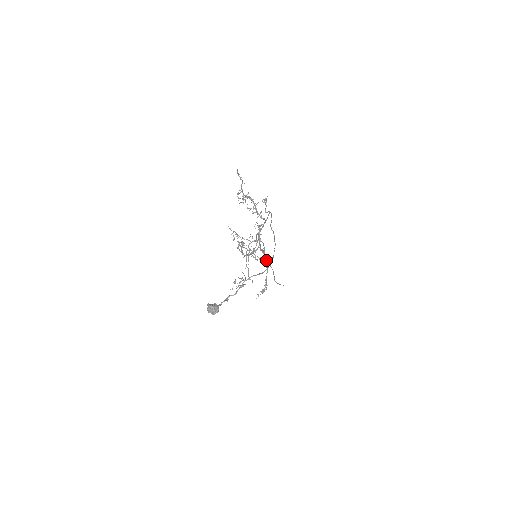
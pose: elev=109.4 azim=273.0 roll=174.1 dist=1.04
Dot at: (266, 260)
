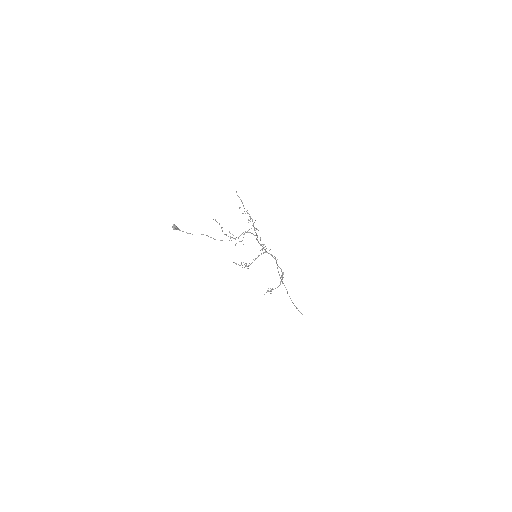
Dot at: (282, 277)
